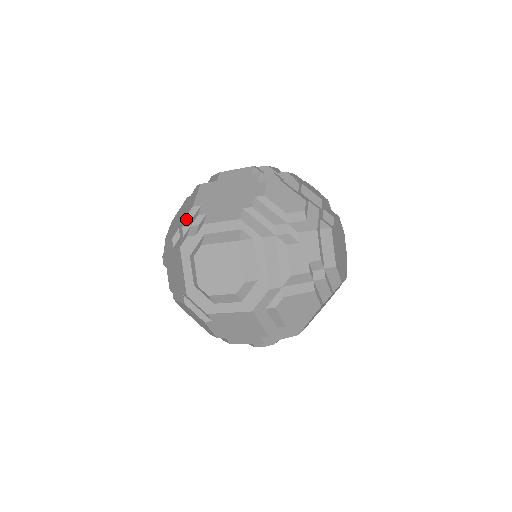
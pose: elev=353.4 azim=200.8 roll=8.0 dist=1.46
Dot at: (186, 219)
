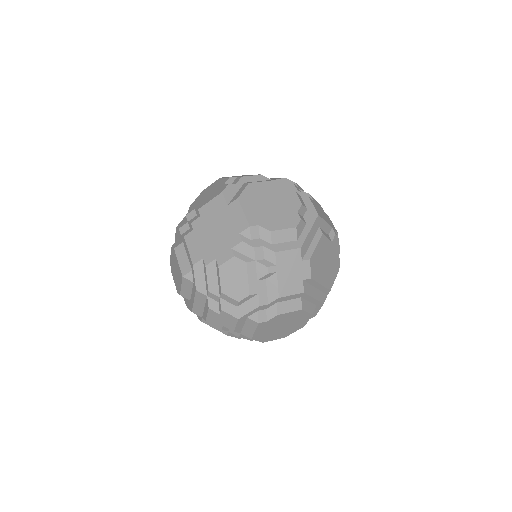
Dot at: (193, 211)
